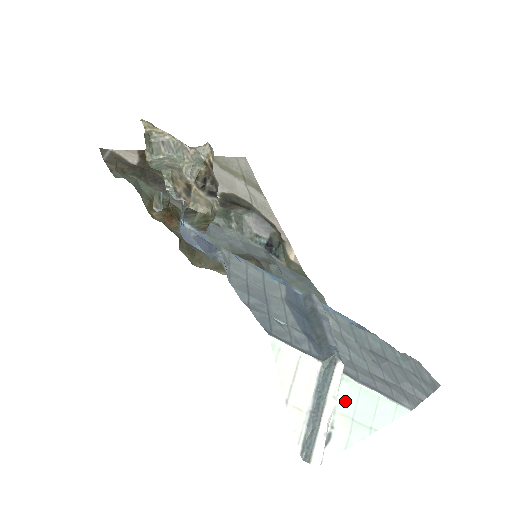
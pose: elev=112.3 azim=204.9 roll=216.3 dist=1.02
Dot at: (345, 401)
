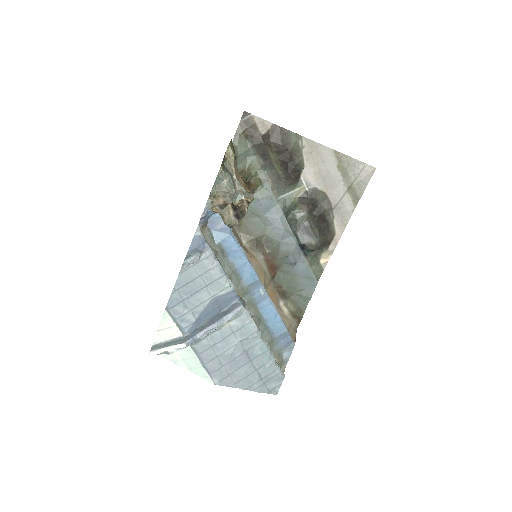
Dot at: (184, 353)
